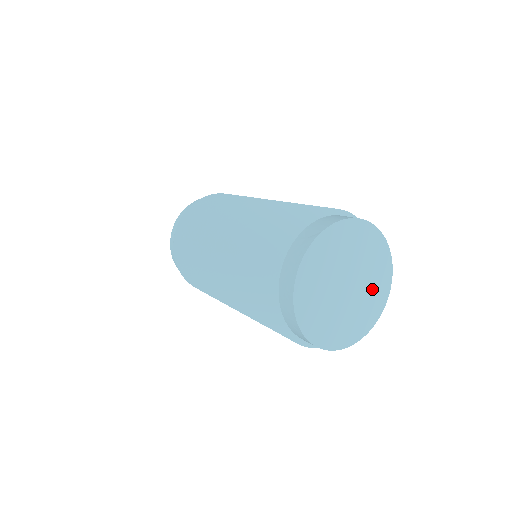
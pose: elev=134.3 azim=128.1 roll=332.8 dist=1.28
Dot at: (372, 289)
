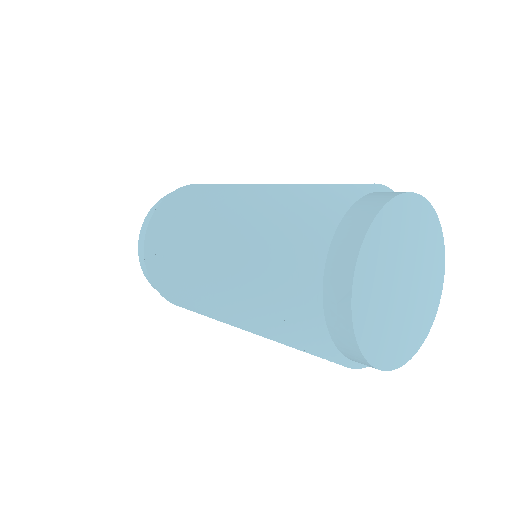
Dot at: (425, 247)
